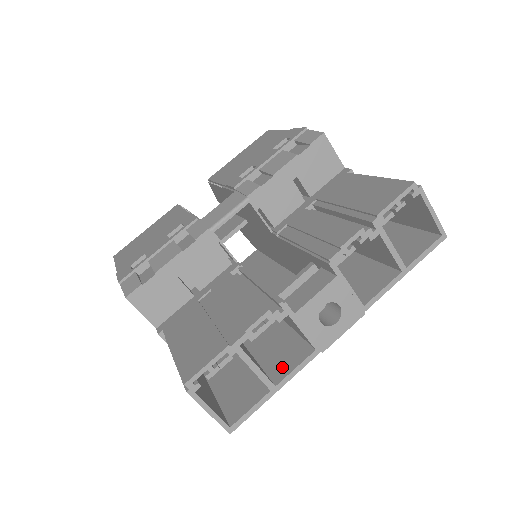
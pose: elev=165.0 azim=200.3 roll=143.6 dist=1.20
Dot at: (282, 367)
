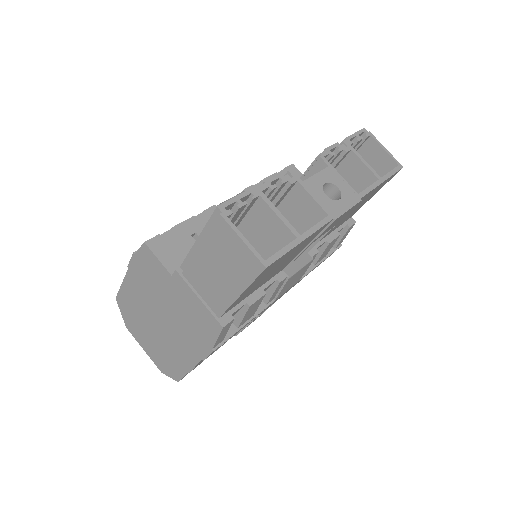
Dot at: occluded
